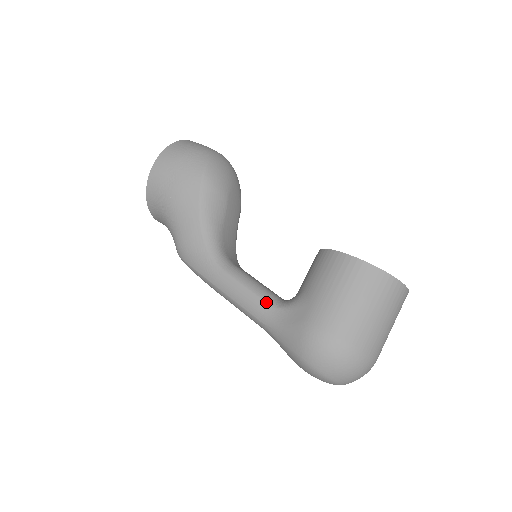
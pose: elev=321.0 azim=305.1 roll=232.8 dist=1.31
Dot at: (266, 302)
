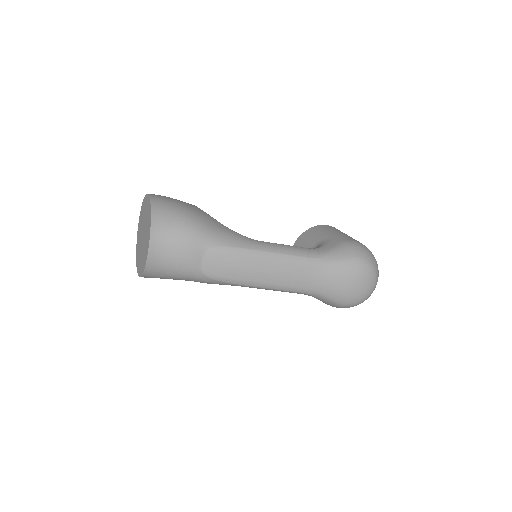
Dot at: (307, 248)
